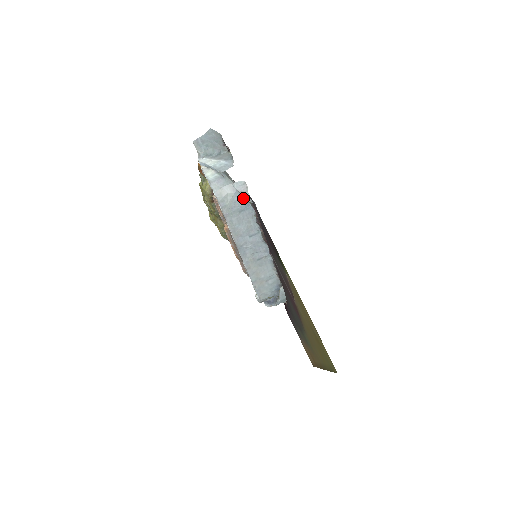
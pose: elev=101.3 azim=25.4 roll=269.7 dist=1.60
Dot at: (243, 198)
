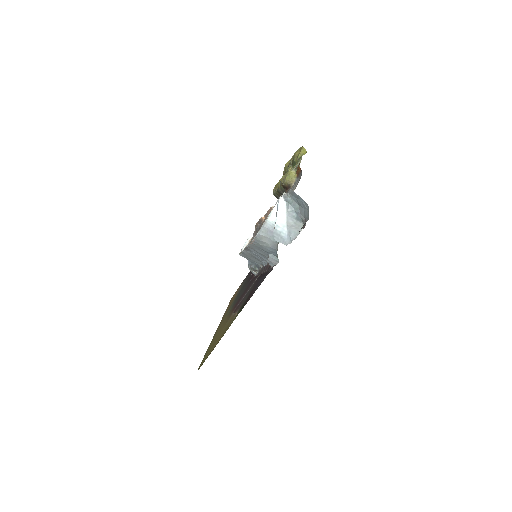
Dot at: (274, 253)
